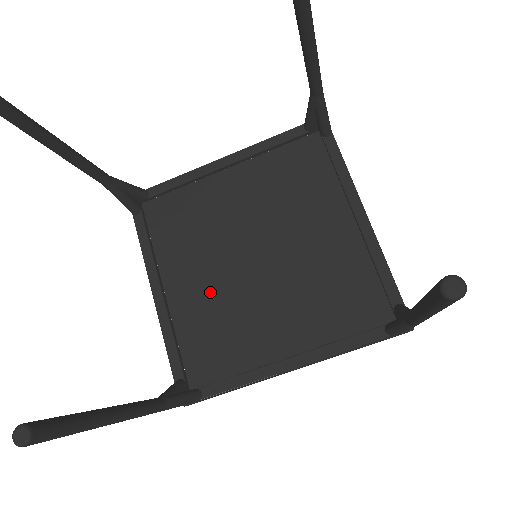
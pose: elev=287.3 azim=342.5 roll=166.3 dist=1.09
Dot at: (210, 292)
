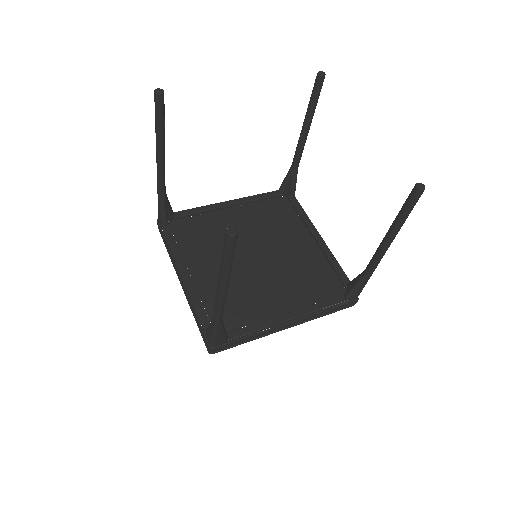
Dot at: occluded
